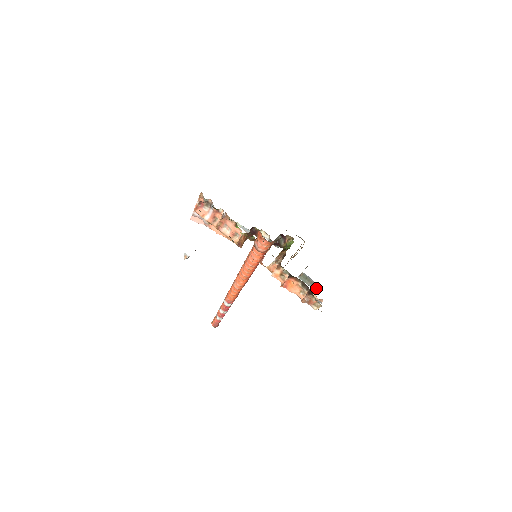
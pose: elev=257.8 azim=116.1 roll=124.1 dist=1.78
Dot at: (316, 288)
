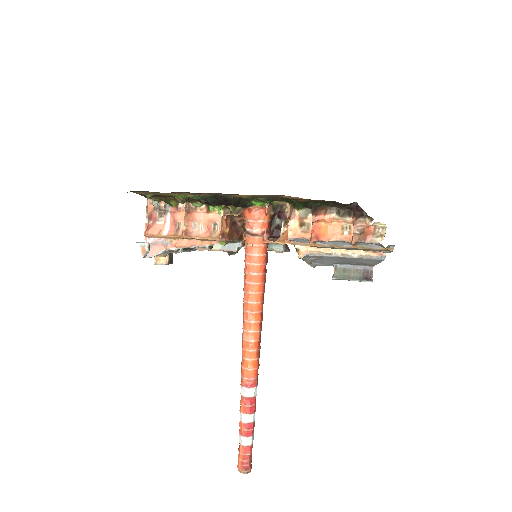
Dot at: (366, 277)
